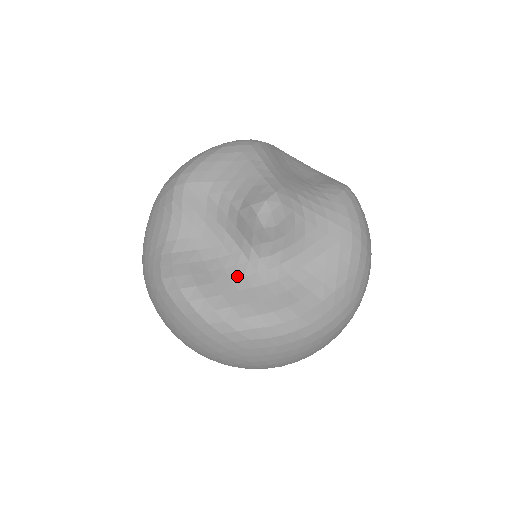
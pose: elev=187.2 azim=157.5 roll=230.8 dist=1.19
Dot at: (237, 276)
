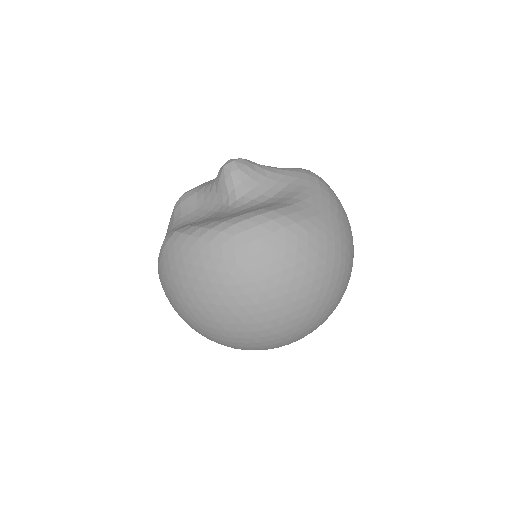
Dot at: (221, 215)
